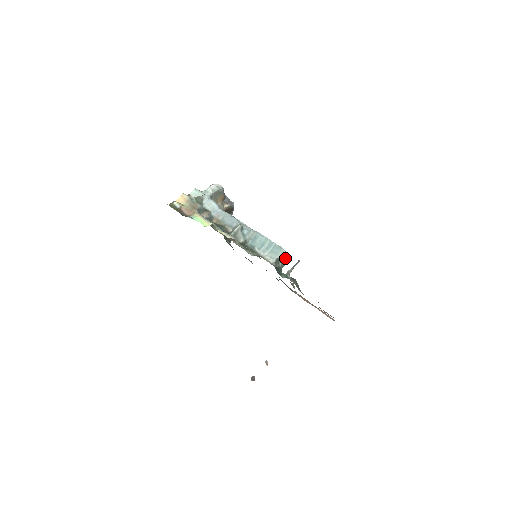
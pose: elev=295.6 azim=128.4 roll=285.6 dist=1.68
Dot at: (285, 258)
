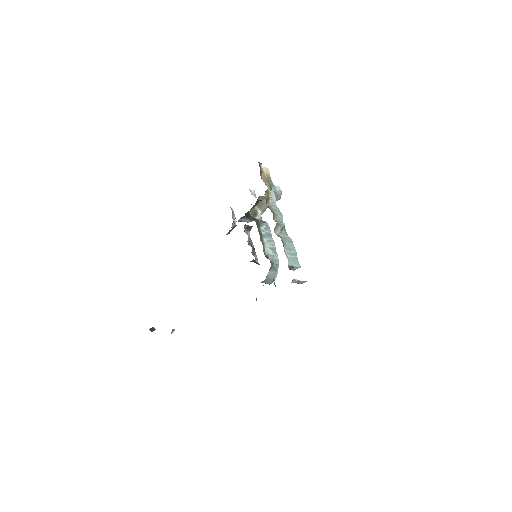
Dot at: (273, 278)
